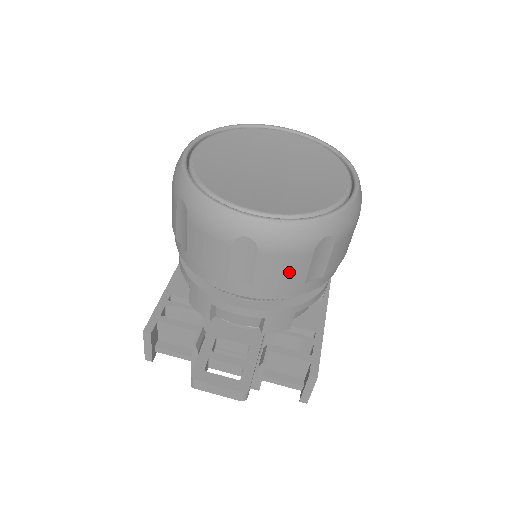
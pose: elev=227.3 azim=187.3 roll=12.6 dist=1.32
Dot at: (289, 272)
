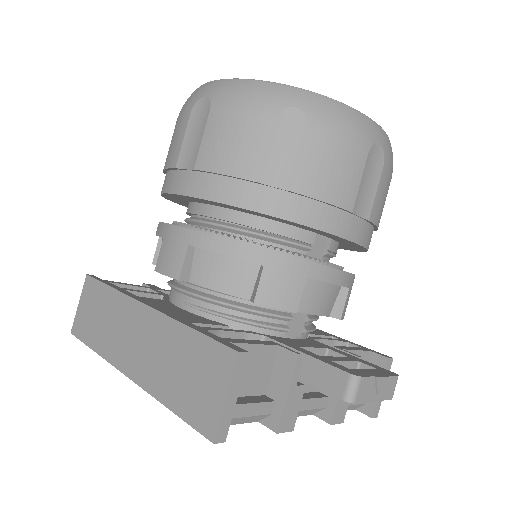
Dot at: (384, 204)
